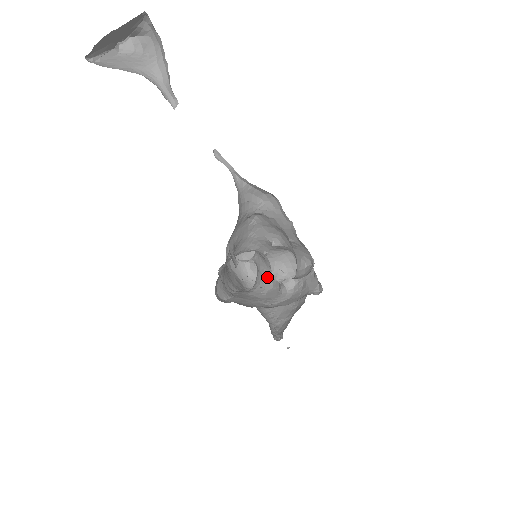
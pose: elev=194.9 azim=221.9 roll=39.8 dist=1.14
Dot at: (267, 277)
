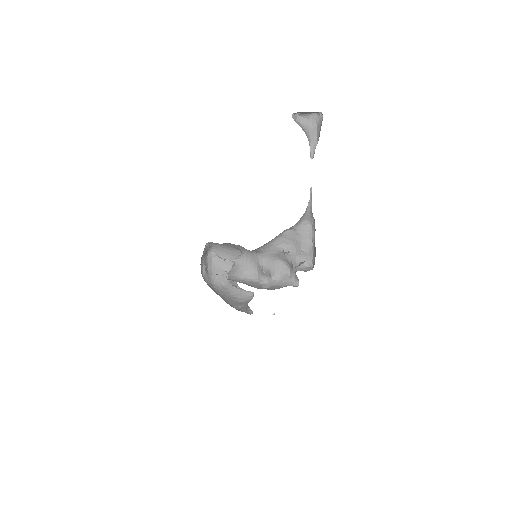
Dot at: (247, 273)
